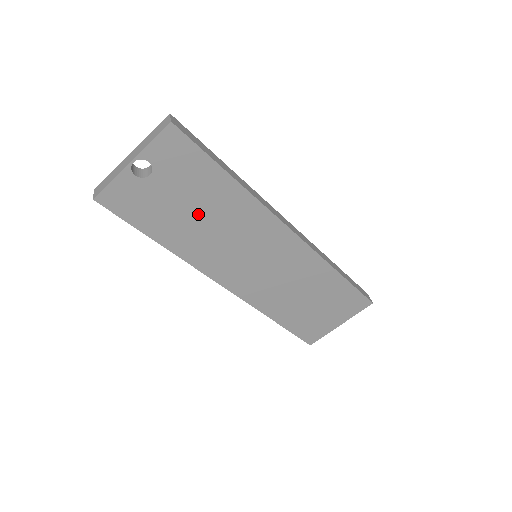
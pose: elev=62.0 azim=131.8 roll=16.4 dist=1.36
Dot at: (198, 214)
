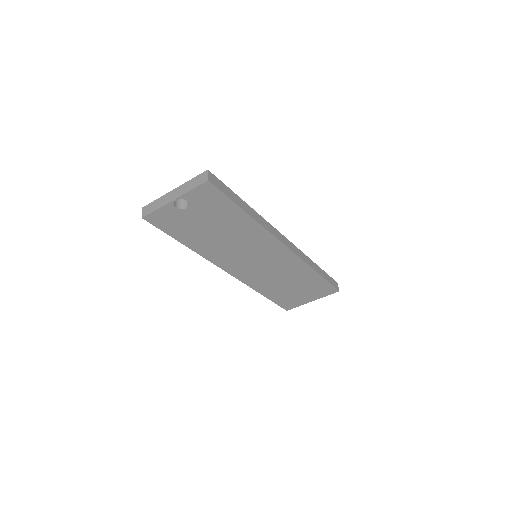
Dot at: (218, 232)
